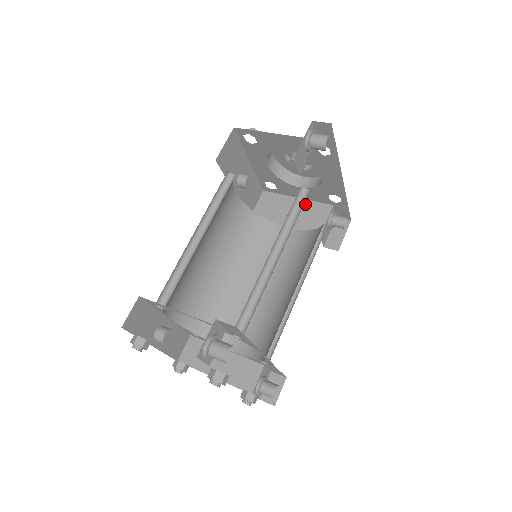
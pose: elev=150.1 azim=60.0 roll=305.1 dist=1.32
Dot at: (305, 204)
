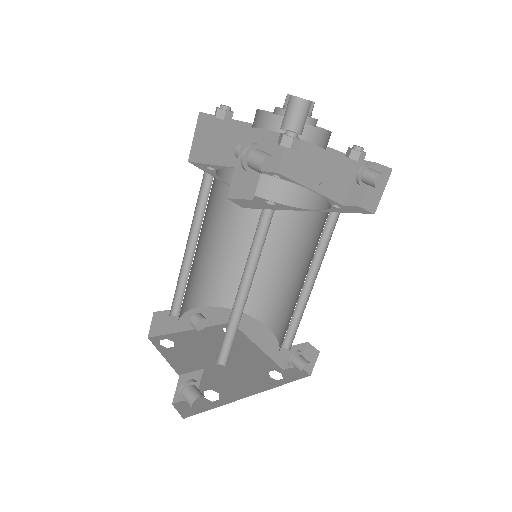
Dot at: (330, 155)
